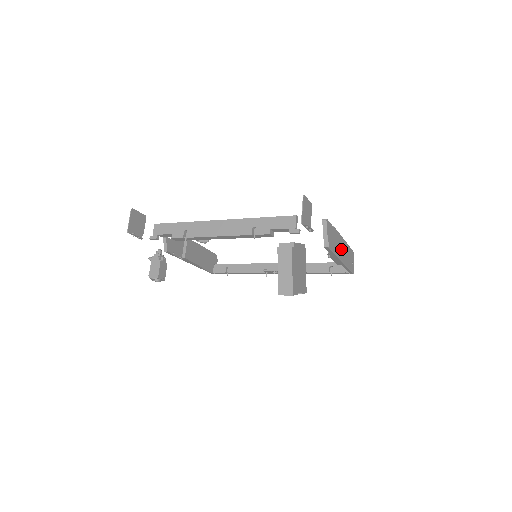
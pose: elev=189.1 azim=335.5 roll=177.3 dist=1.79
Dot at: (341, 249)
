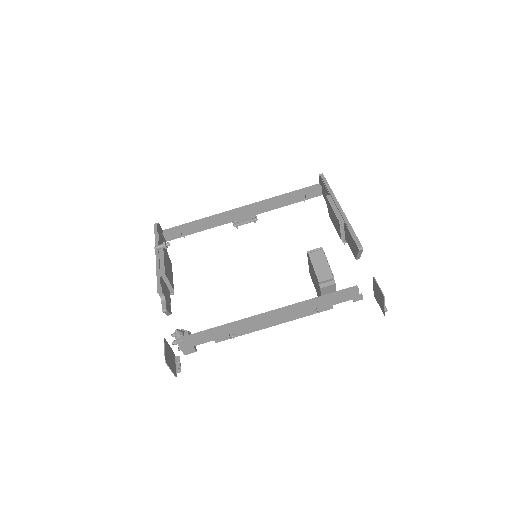
Dot at: occluded
